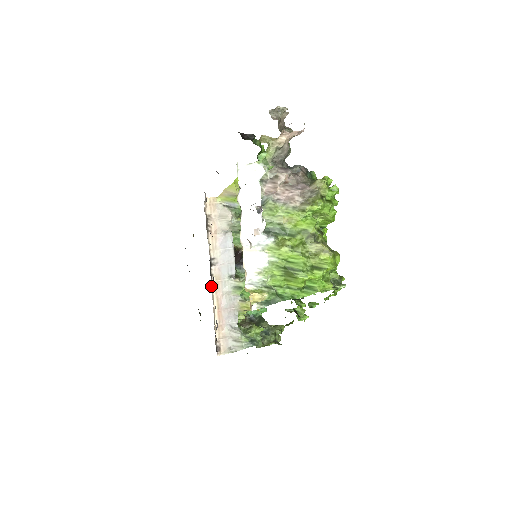
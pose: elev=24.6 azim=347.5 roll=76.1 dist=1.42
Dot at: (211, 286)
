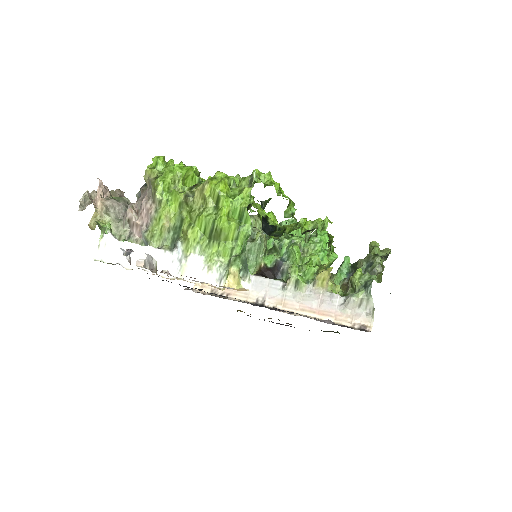
Dot at: occluded
